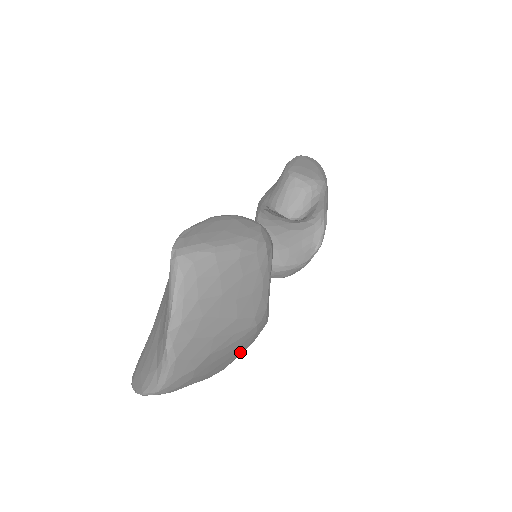
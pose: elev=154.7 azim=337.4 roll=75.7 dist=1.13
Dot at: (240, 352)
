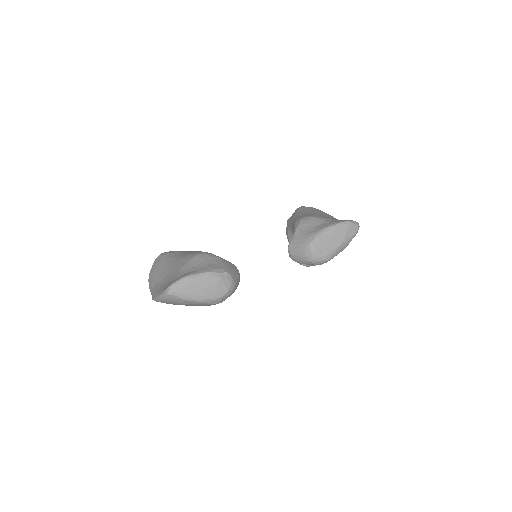
Dot at: occluded
